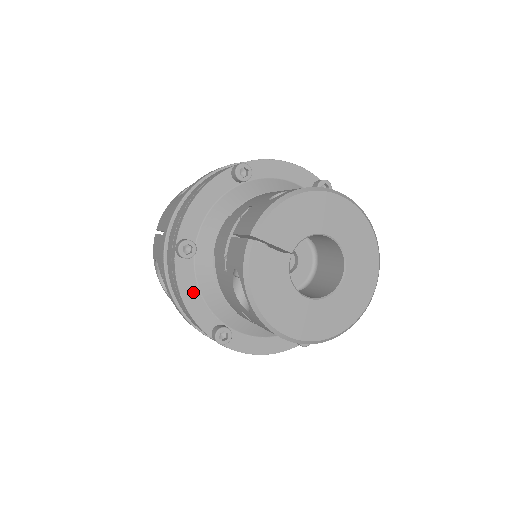
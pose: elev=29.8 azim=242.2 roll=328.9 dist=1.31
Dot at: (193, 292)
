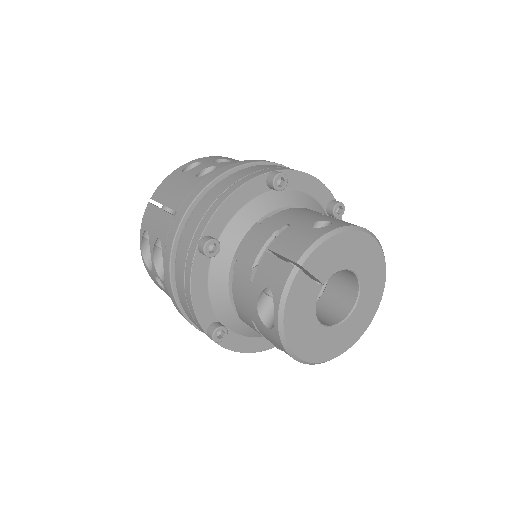
Dot at: (202, 288)
